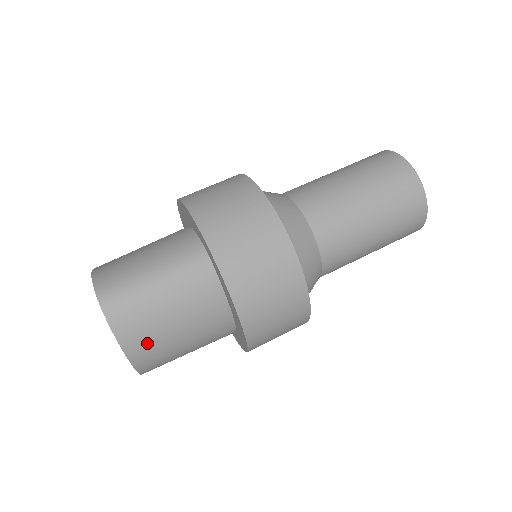
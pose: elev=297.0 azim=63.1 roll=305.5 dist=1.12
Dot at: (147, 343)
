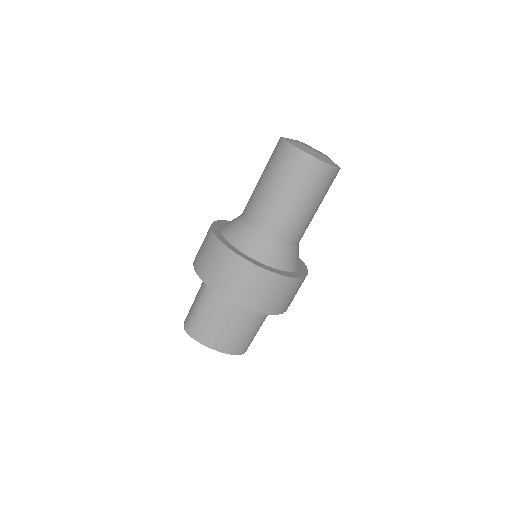
Dot at: occluded
